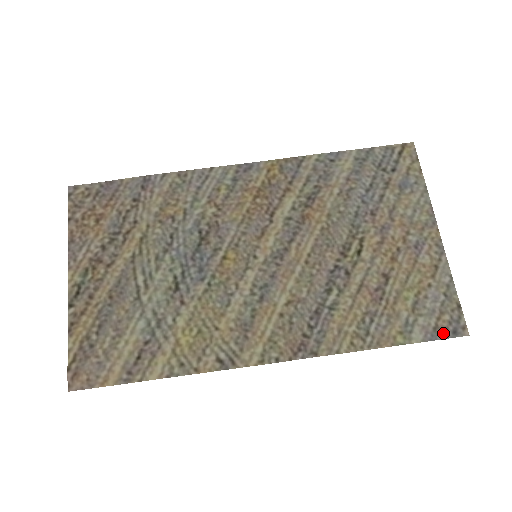
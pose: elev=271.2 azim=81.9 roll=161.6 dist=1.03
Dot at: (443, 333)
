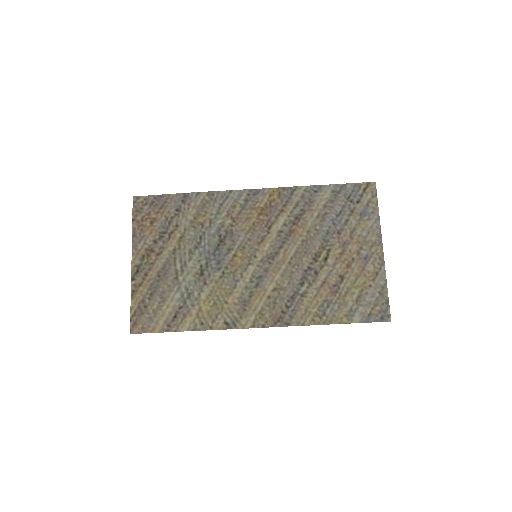
Dot at: (374, 318)
